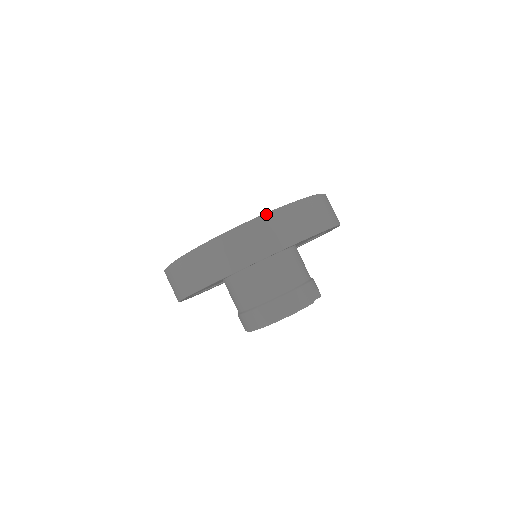
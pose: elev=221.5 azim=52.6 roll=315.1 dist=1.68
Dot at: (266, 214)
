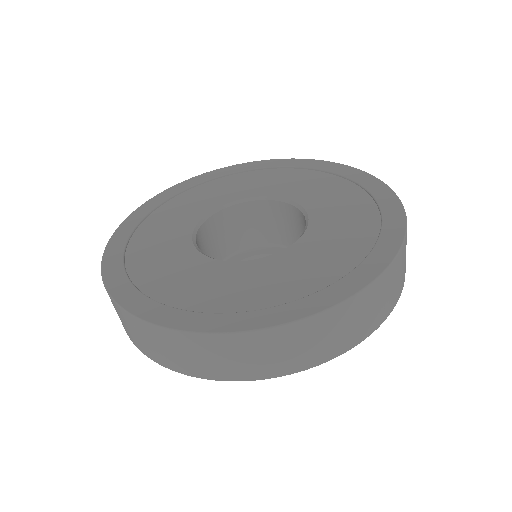
Dot at: (309, 318)
